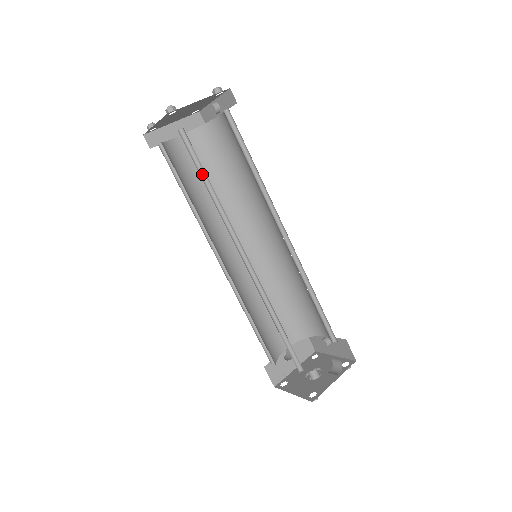
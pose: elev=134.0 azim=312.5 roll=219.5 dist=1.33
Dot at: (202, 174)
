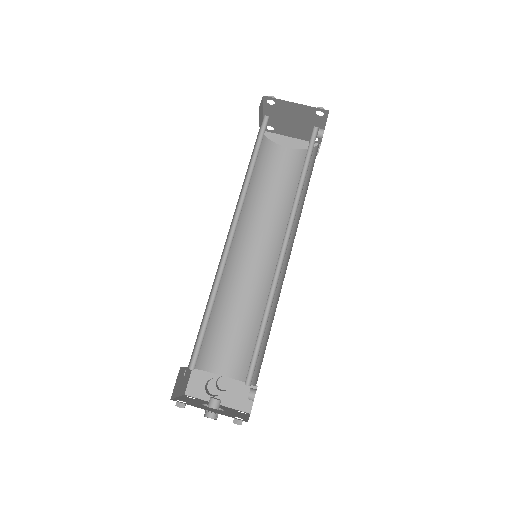
Dot at: (257, 153)
